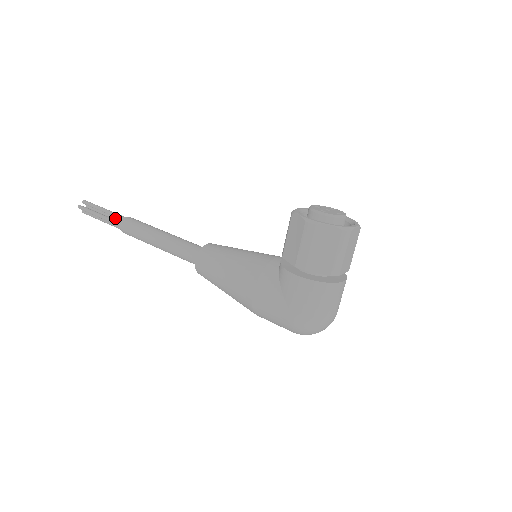
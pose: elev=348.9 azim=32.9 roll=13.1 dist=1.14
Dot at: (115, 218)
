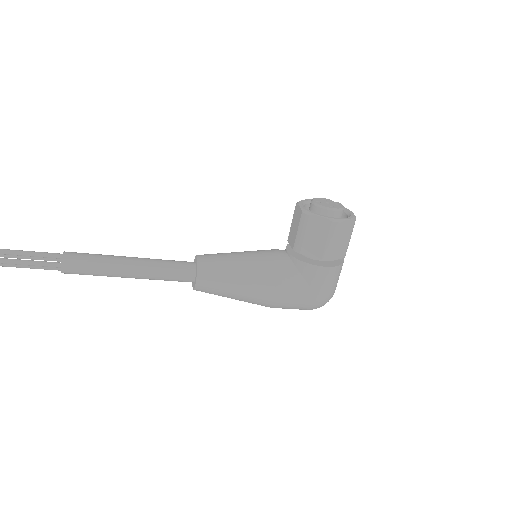
Dot at: (33, 258)
